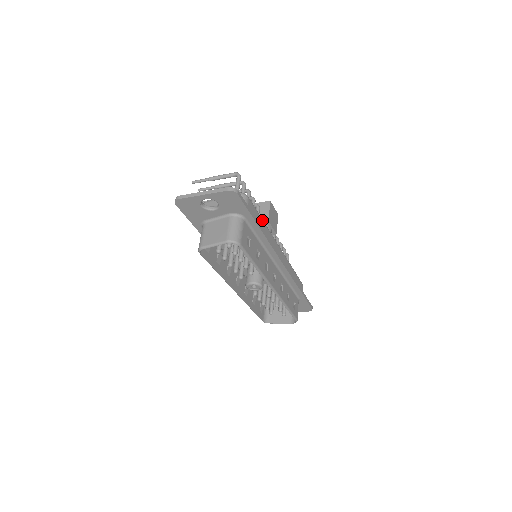
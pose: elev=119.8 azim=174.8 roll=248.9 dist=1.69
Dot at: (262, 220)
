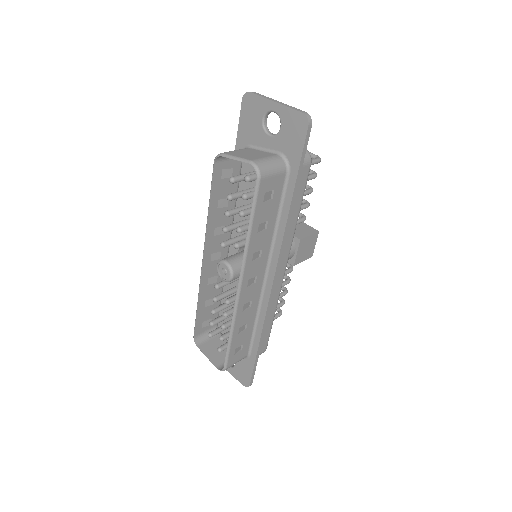
Dot at: (299, 209)
